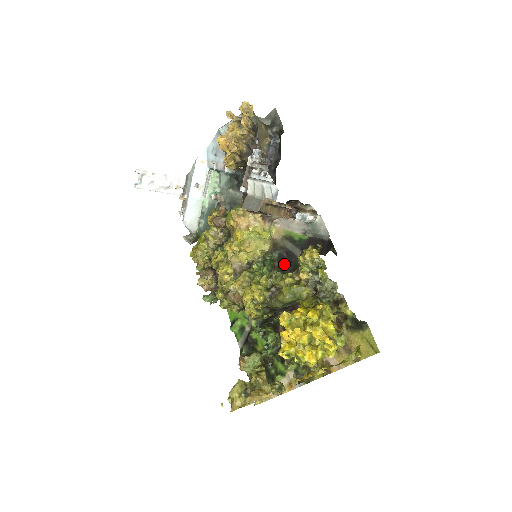
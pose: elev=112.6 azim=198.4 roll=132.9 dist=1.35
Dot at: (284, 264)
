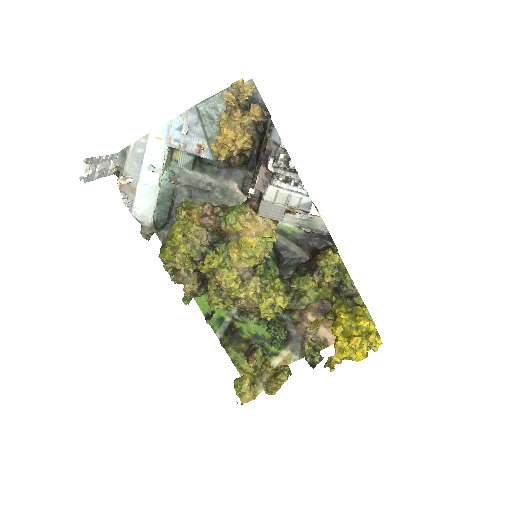
Dot at: (278, 258)
